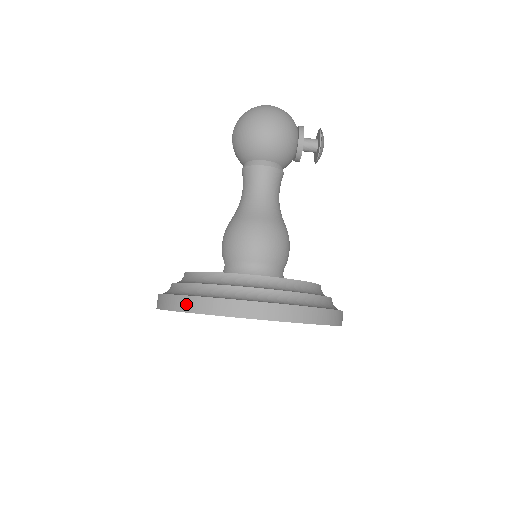
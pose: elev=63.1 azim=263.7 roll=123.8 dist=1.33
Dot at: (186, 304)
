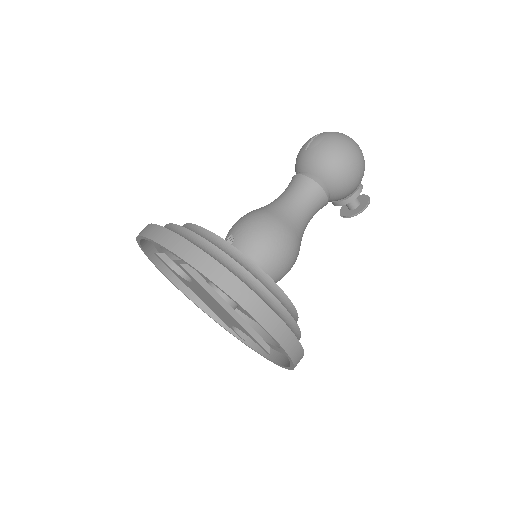
Dot at: (216, 273)
